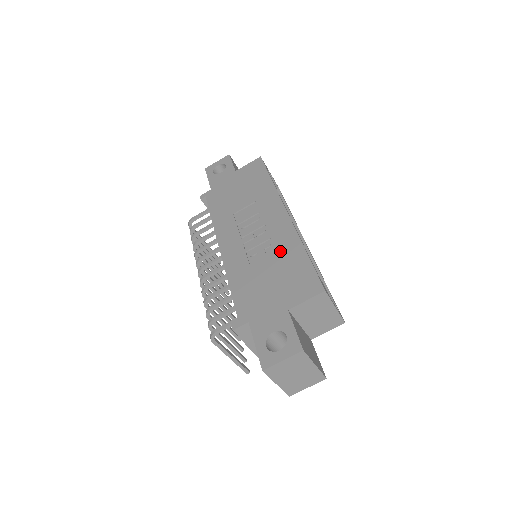
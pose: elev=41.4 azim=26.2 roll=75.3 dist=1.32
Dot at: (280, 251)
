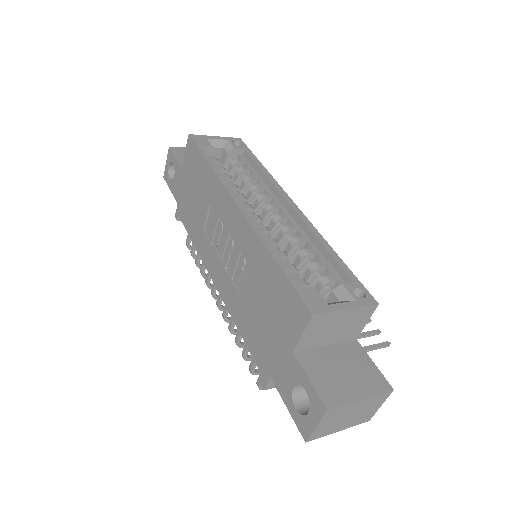
Dot at: (254, 268)
